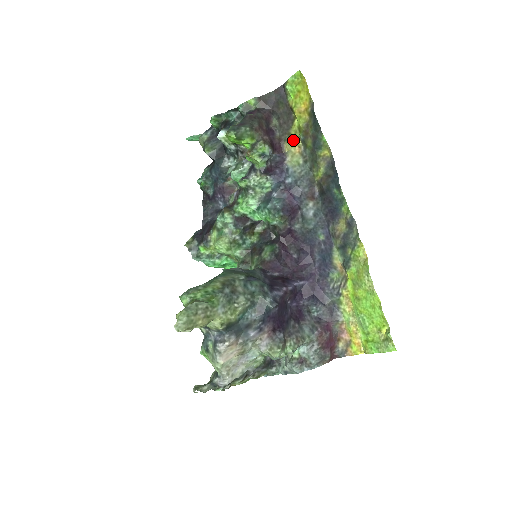
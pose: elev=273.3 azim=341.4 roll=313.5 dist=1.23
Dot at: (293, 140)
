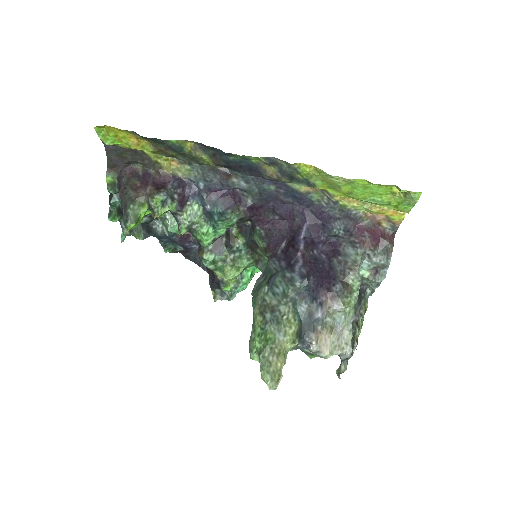
Dot at: (163, 162)
